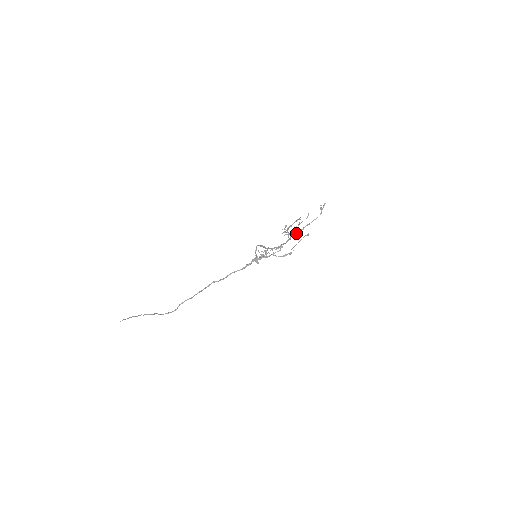
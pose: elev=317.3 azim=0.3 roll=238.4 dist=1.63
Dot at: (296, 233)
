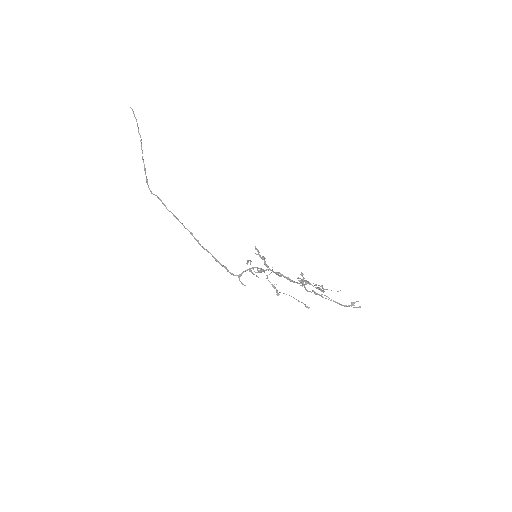
Dot at: (306, 289)
